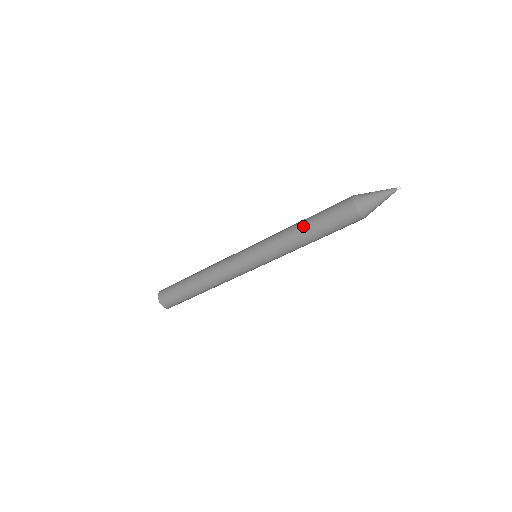
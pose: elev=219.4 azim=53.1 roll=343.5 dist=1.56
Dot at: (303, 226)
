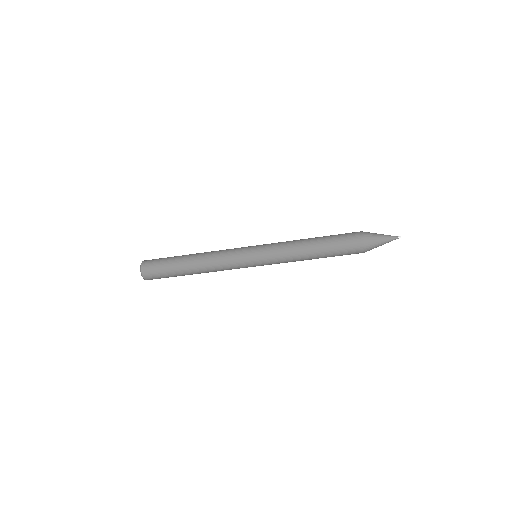
Dot at: (313, 247)
